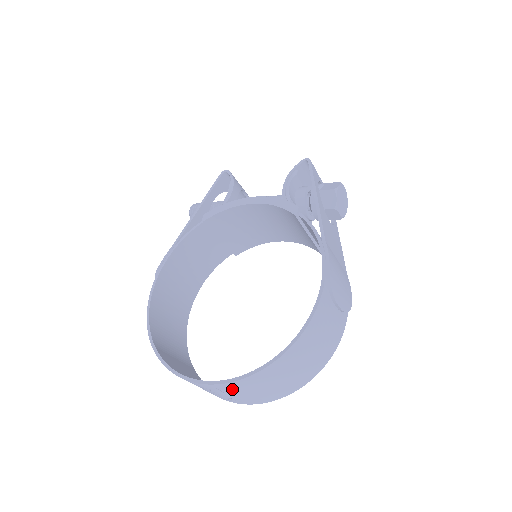
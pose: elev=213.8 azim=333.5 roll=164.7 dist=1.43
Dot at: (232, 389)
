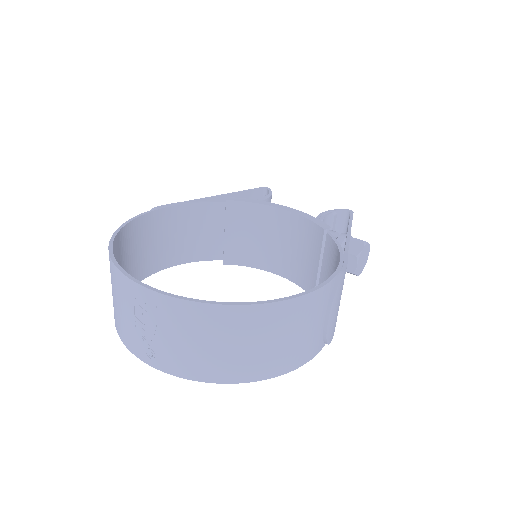
Dot at: (174, 318)
